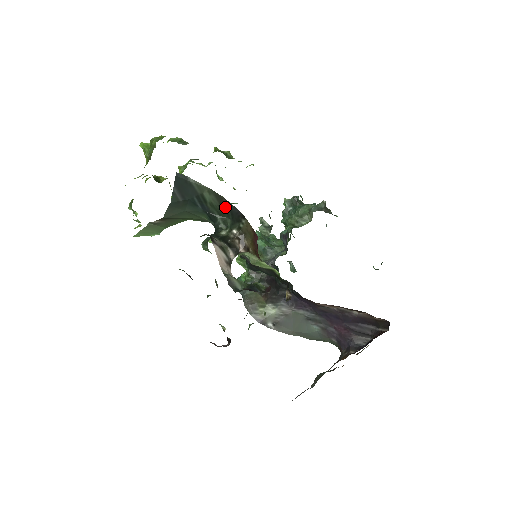
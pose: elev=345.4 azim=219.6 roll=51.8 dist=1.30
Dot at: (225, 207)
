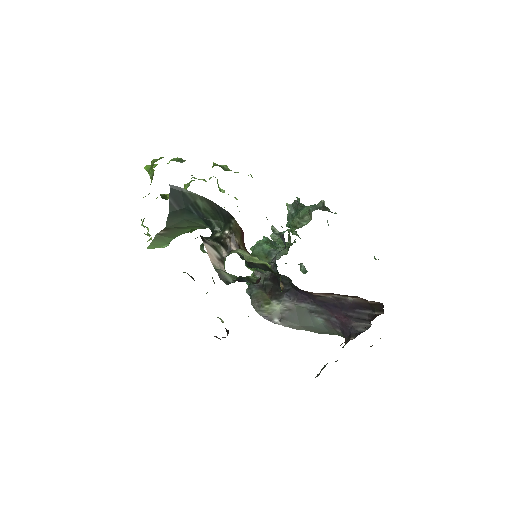
Dot at: (217, 211)
